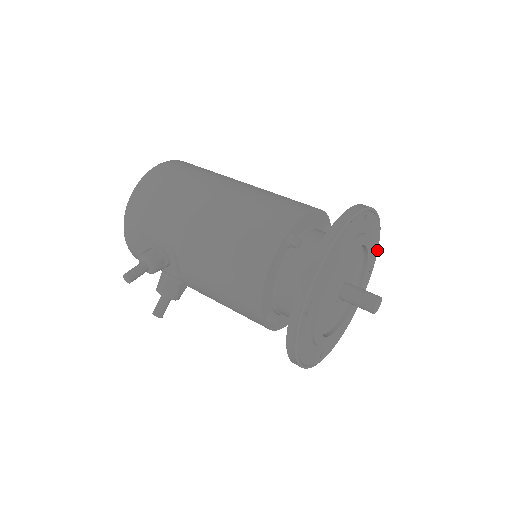
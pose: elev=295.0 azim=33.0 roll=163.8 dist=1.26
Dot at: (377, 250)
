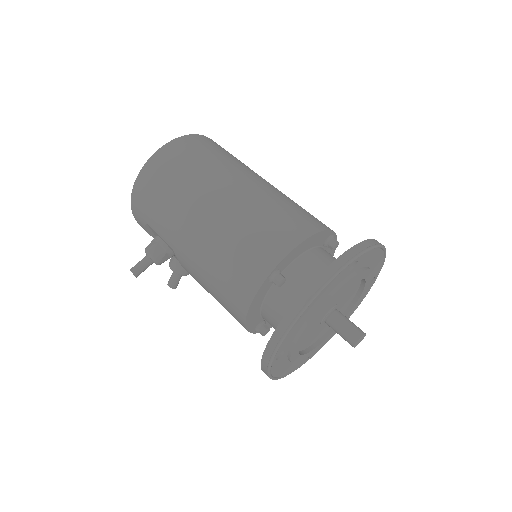
Dot at: (384, 261)
